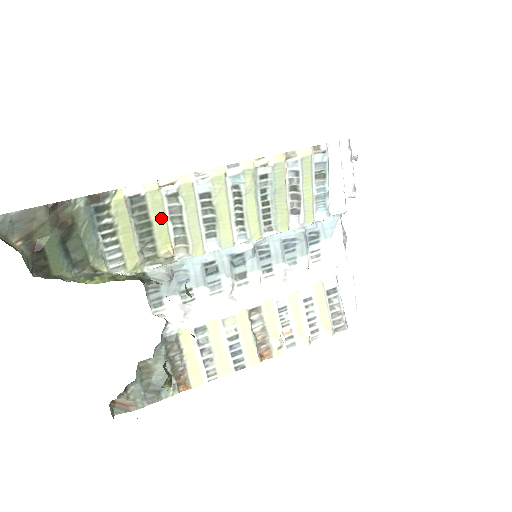
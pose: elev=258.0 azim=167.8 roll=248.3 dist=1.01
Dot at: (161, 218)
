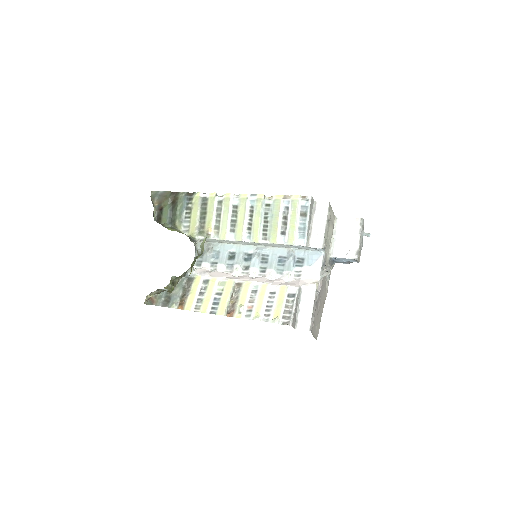
Dot at: (211, 212)
